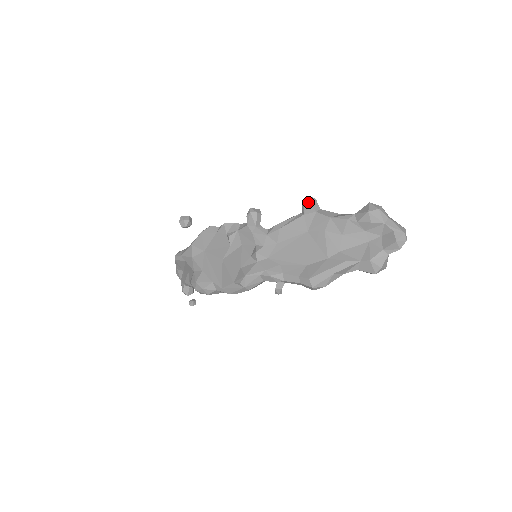
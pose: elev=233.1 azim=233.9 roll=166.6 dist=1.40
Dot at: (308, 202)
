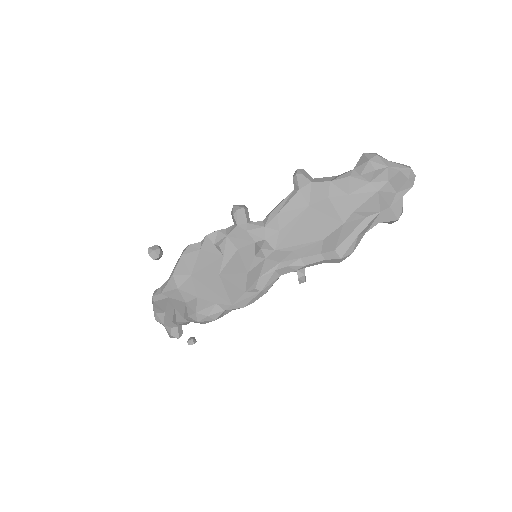
Dot at: (300, 174)
